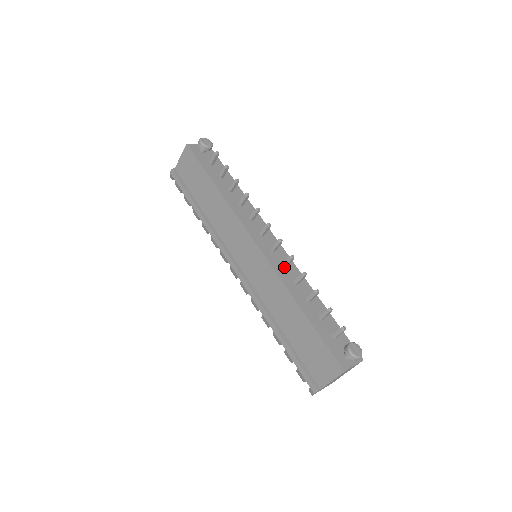
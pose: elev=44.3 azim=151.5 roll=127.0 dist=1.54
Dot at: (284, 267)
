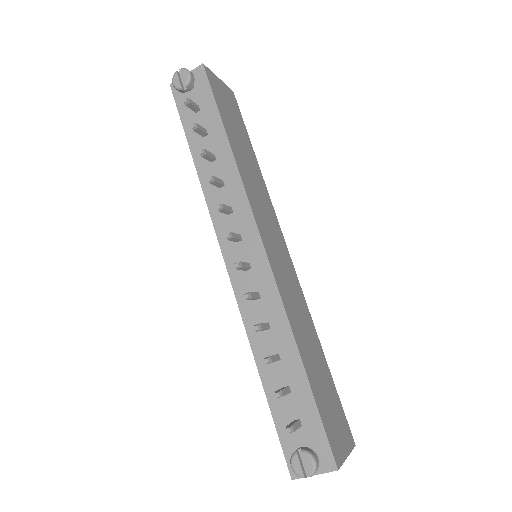
Dot at: (254, 299)
